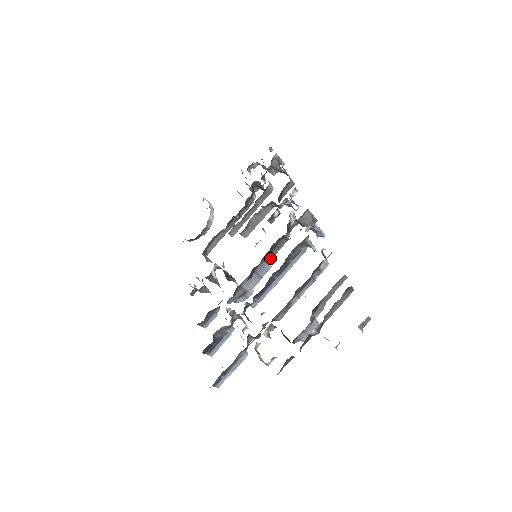
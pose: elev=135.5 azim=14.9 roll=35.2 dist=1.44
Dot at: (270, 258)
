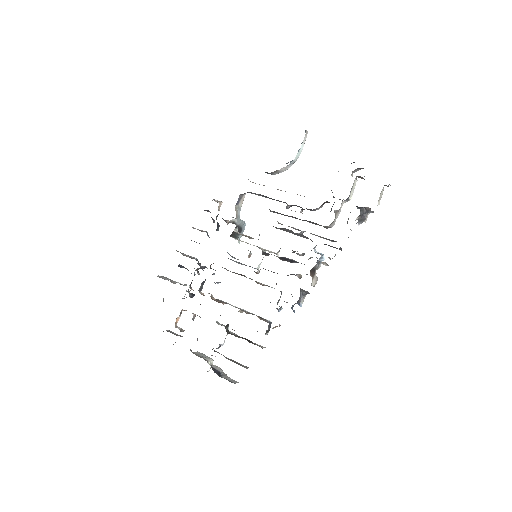
Dot at: (257, 273)
